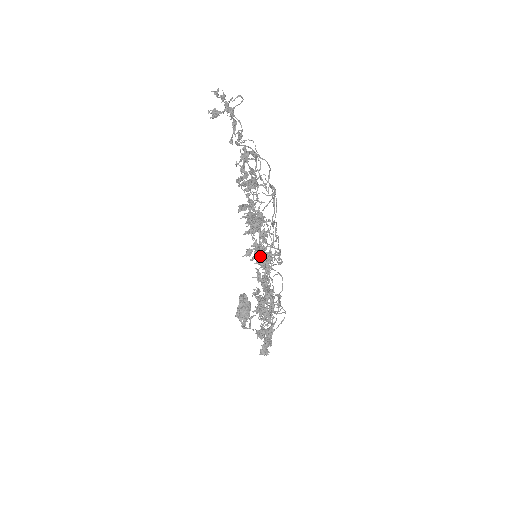
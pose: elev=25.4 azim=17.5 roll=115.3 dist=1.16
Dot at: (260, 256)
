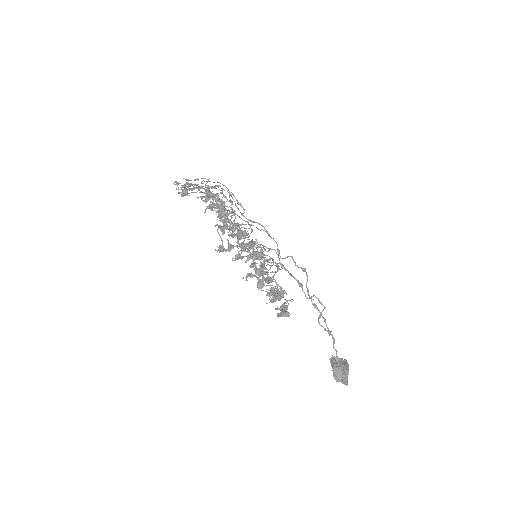
Dot at: occluded
